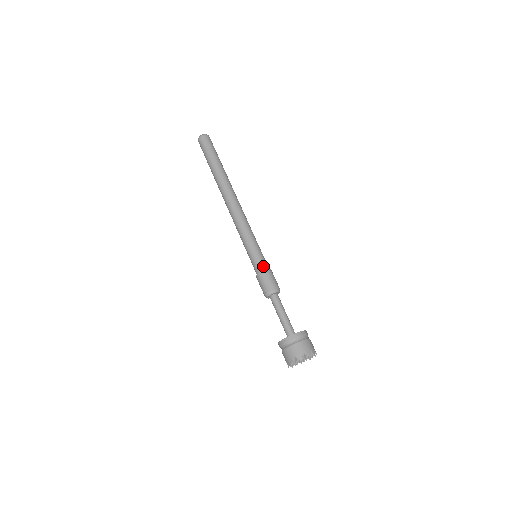
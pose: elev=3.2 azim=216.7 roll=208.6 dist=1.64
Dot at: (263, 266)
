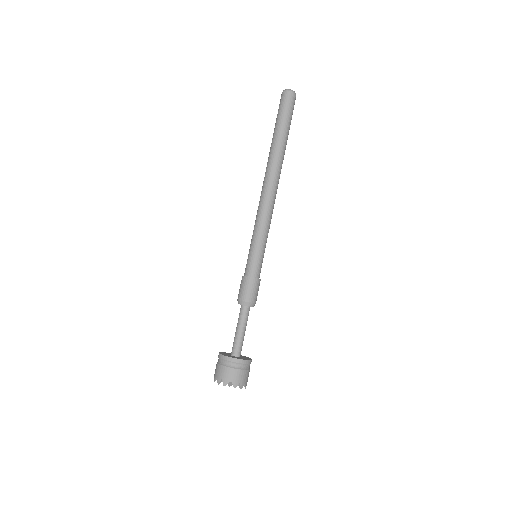
Dot at: (254, 272)
